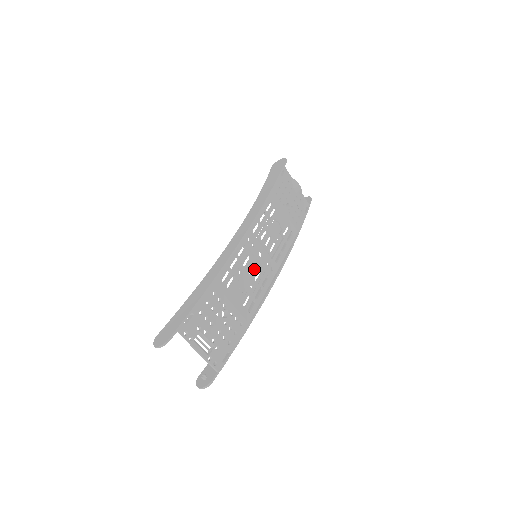
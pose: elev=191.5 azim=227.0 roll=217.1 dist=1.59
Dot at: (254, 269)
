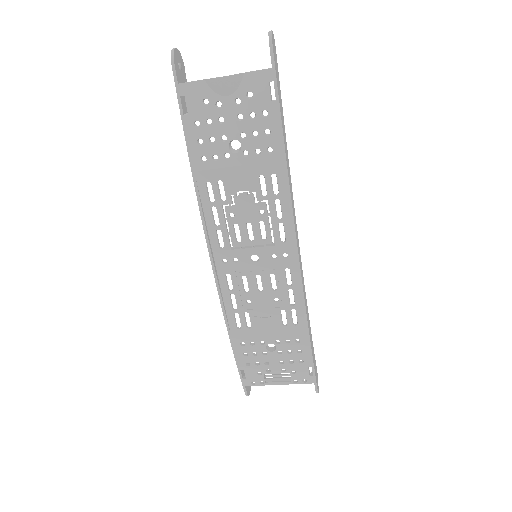
Dot at: (262, 281)
